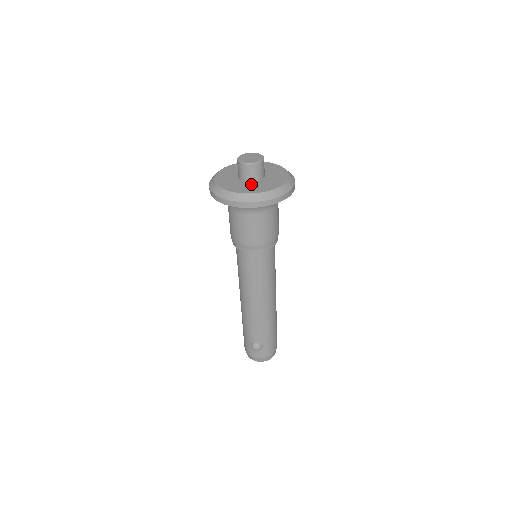
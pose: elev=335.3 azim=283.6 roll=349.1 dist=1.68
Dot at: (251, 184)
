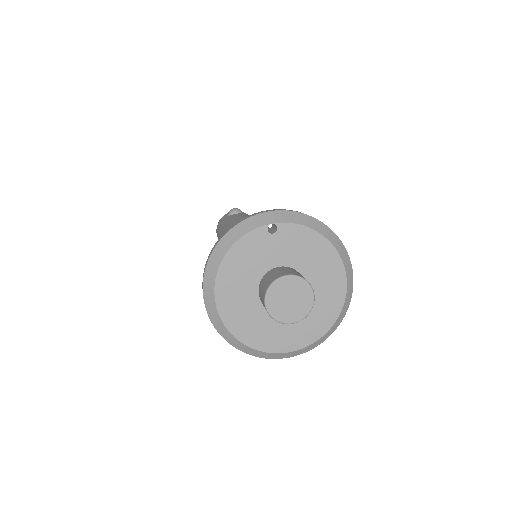
Dot at: occluded
